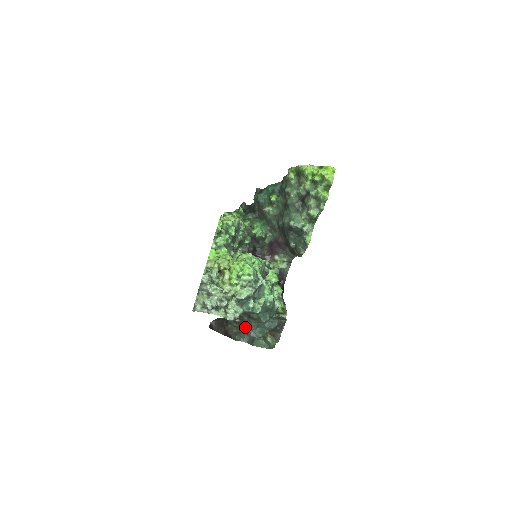
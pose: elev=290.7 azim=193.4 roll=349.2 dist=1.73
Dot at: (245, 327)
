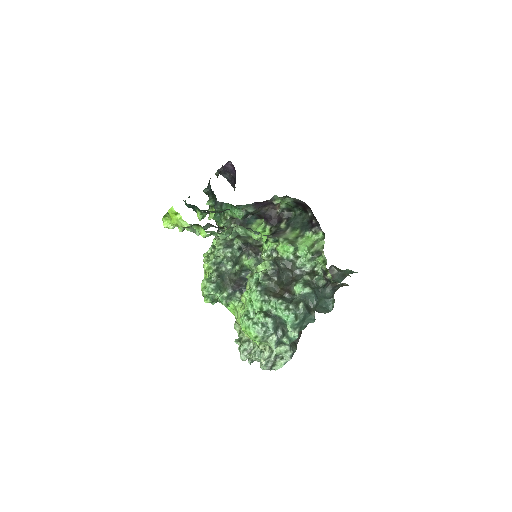
Dot at: occluded
